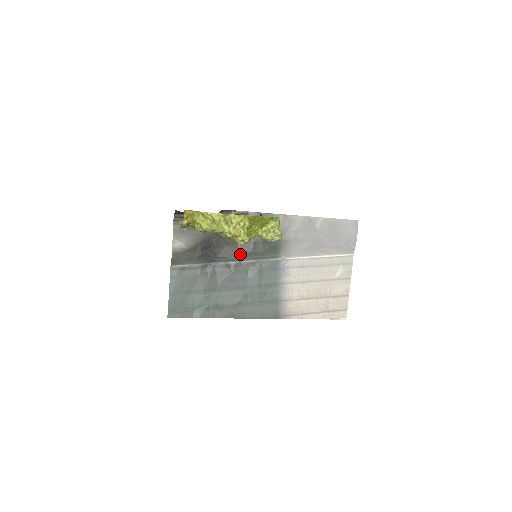
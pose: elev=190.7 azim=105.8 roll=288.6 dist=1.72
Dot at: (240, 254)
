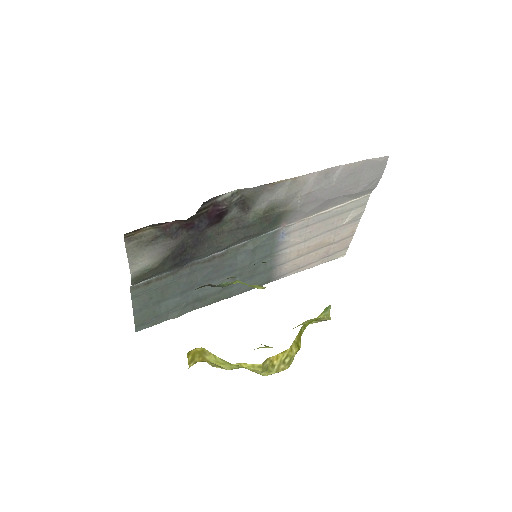
Dot at: (228, 243)
